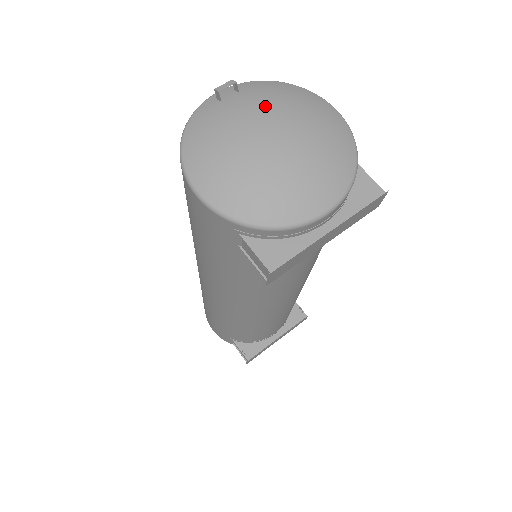
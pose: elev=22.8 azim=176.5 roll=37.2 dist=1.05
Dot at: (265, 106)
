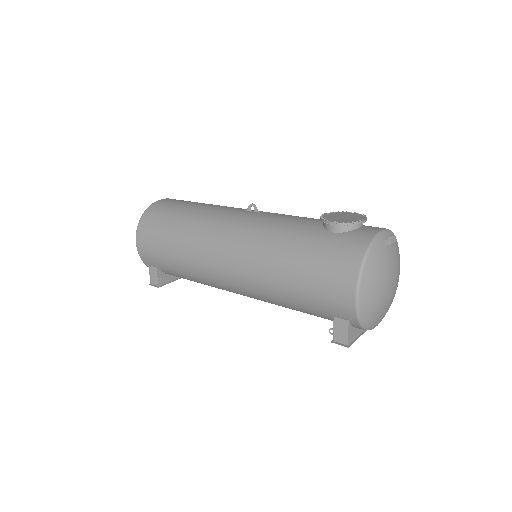
Dot at: (396, 262)
